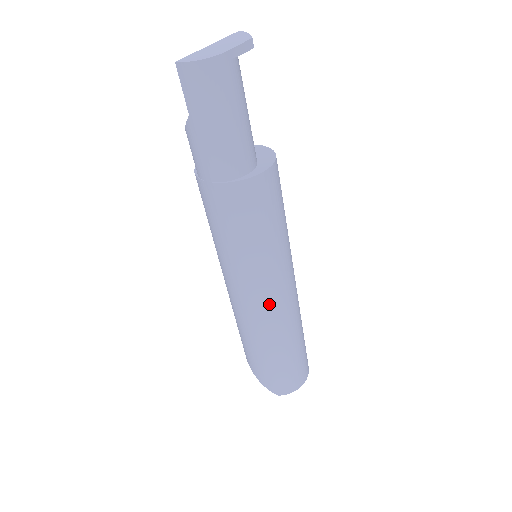
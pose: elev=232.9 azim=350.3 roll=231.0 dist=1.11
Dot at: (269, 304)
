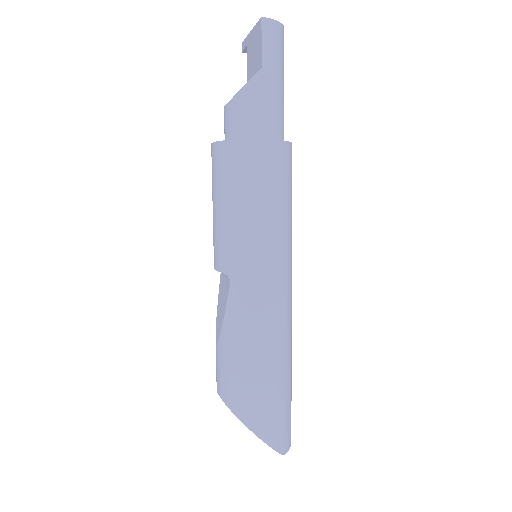
Dot at: (289, 298)
